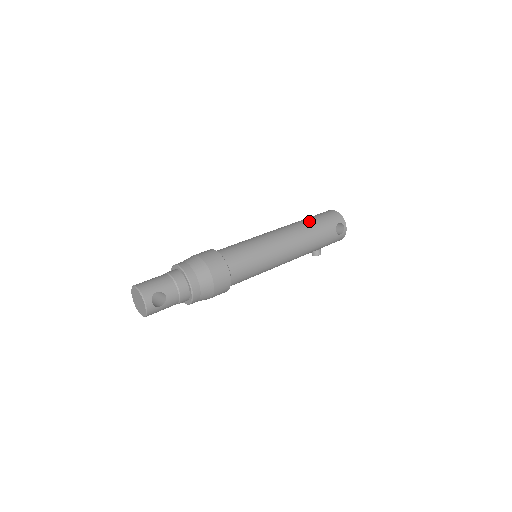
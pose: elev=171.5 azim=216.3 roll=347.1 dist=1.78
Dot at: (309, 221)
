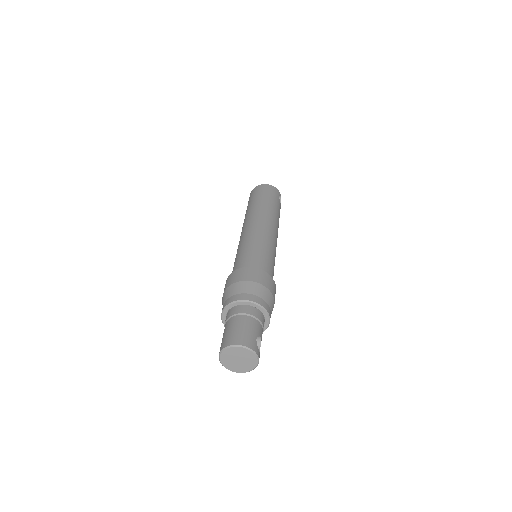
Dot at: (266, 203)
